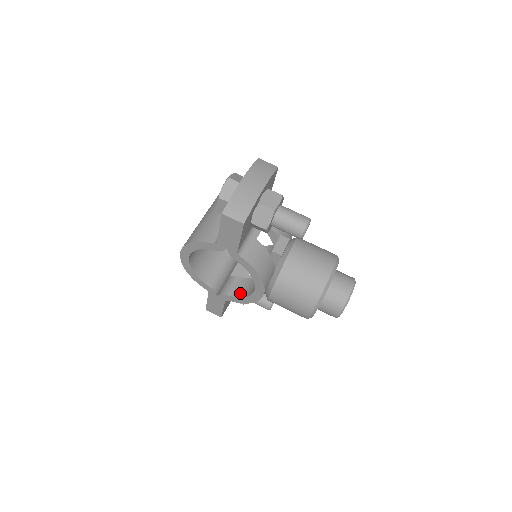
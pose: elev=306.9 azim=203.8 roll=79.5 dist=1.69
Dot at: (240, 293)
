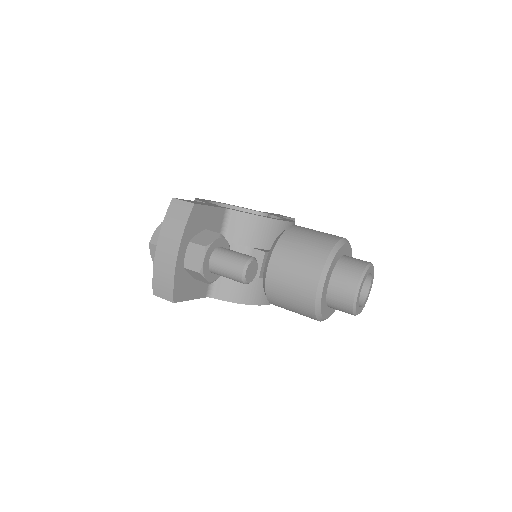
Dot at: occluded
